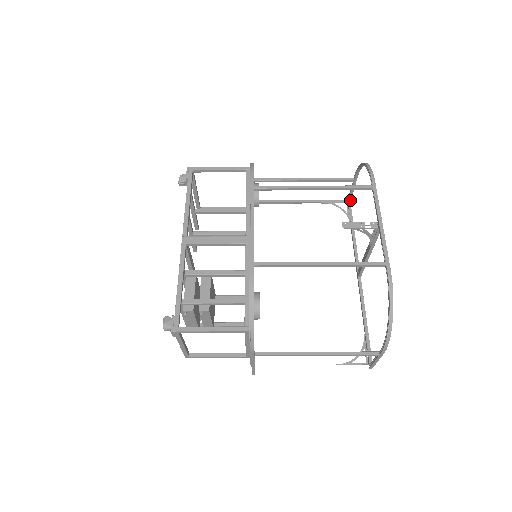
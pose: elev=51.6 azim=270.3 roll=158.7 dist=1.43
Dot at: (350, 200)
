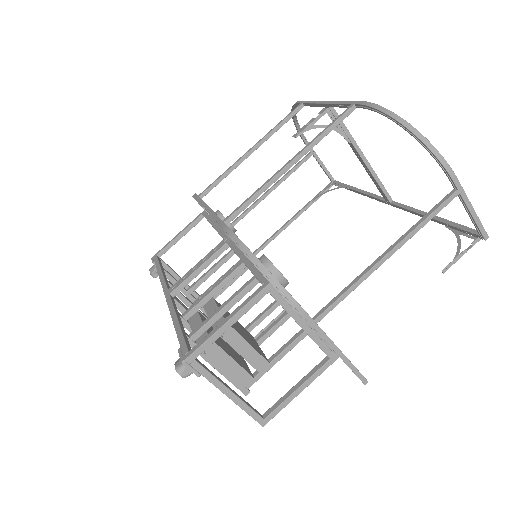
Dot at: (332, 179)
